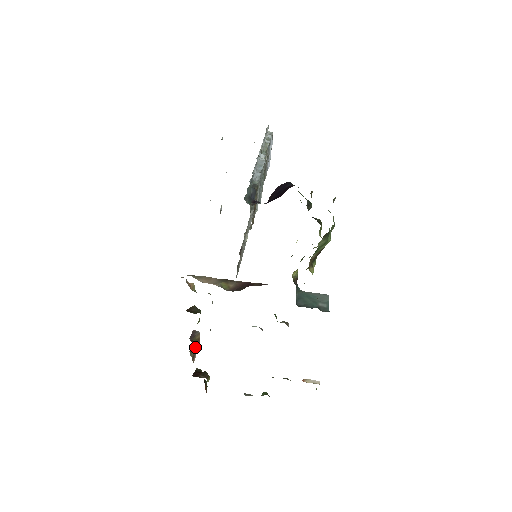
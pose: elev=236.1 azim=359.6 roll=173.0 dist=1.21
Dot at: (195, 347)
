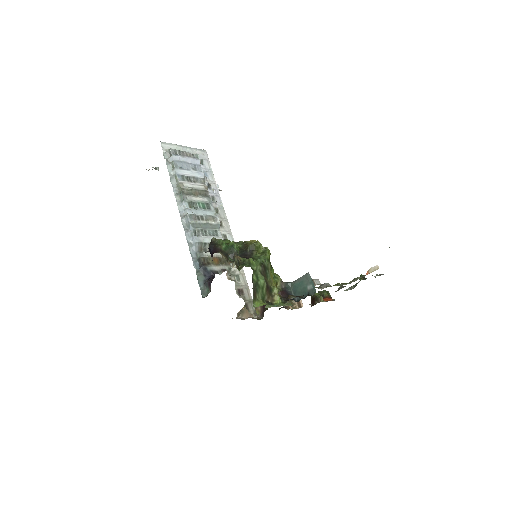
Dot at: occluded
